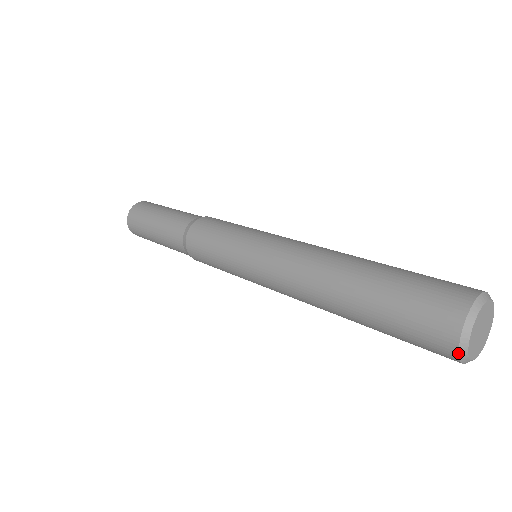
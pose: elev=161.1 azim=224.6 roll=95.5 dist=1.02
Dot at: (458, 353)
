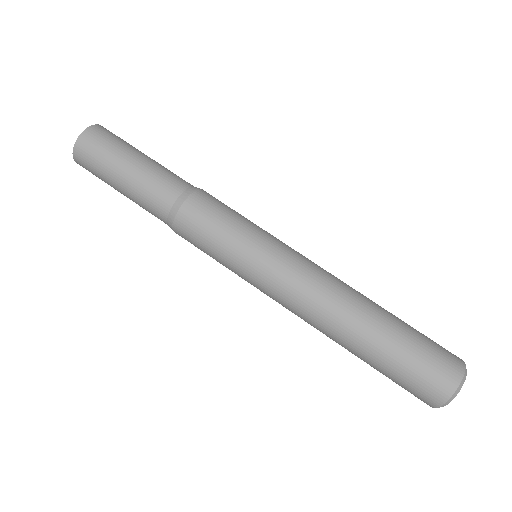
Dot at: occluded
